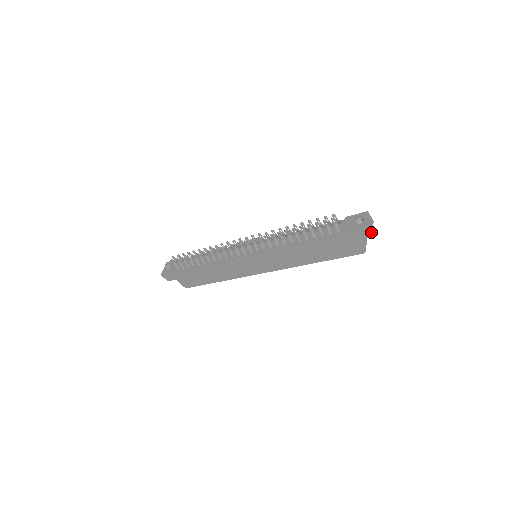
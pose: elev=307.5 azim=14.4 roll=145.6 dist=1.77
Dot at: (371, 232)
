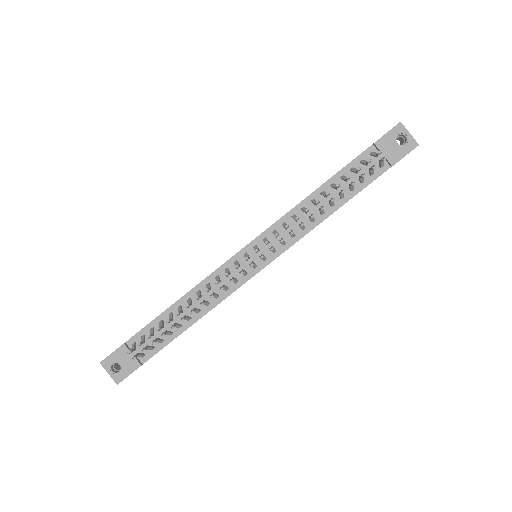
Dot at: occluded
